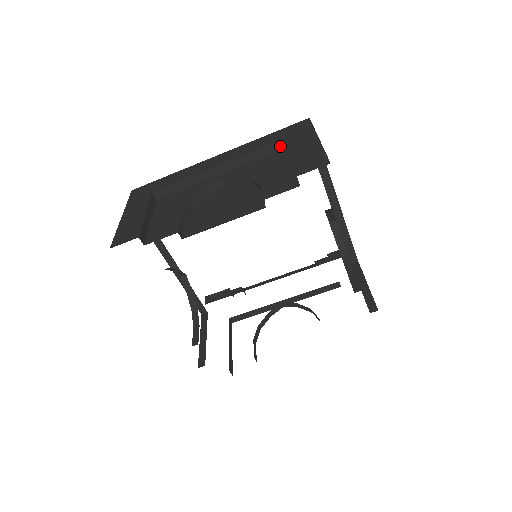
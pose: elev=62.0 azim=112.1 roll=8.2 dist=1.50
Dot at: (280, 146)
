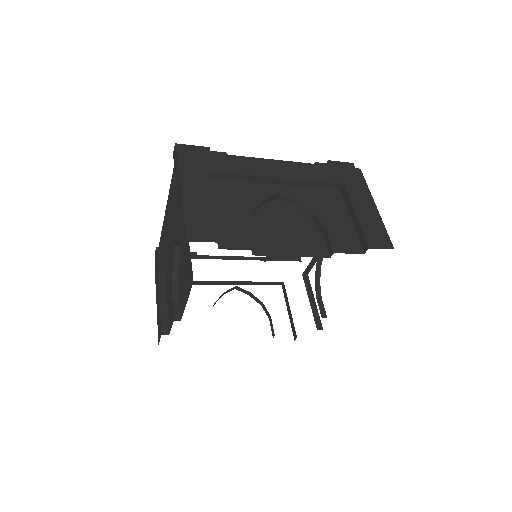
Dot at: (336, 187)
